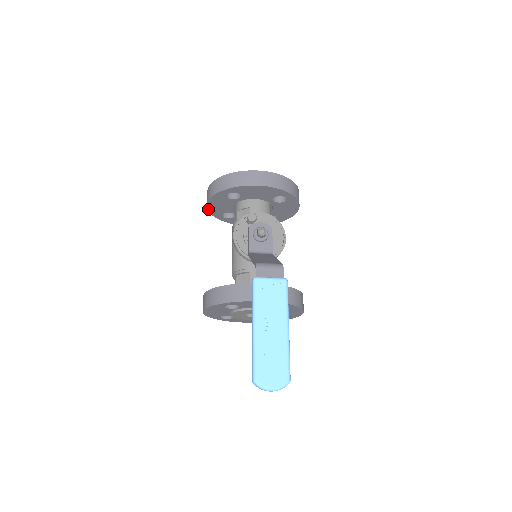
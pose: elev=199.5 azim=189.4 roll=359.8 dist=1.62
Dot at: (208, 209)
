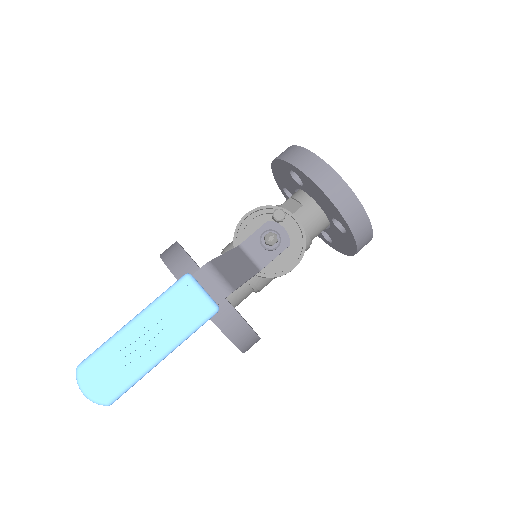
Dot at: (272, 169)
